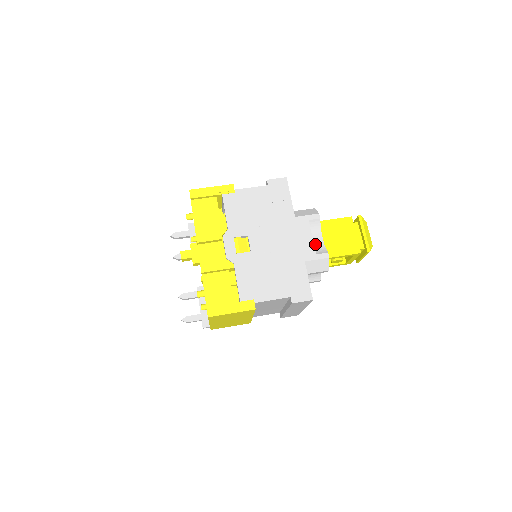
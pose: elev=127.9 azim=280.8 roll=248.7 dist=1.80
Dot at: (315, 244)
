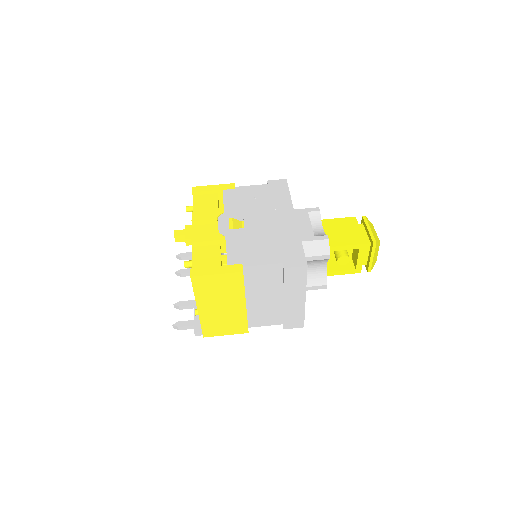
Dot at: (315, 233)
